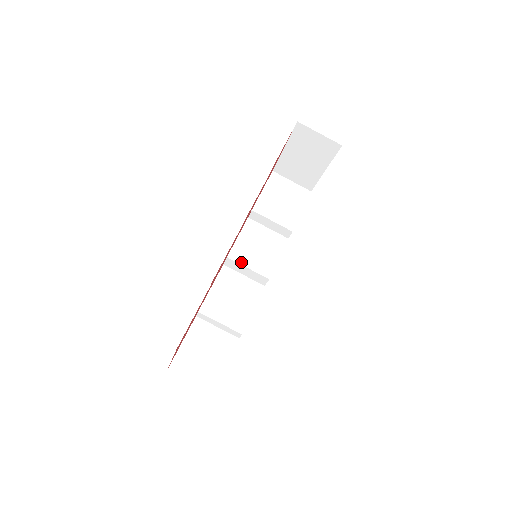
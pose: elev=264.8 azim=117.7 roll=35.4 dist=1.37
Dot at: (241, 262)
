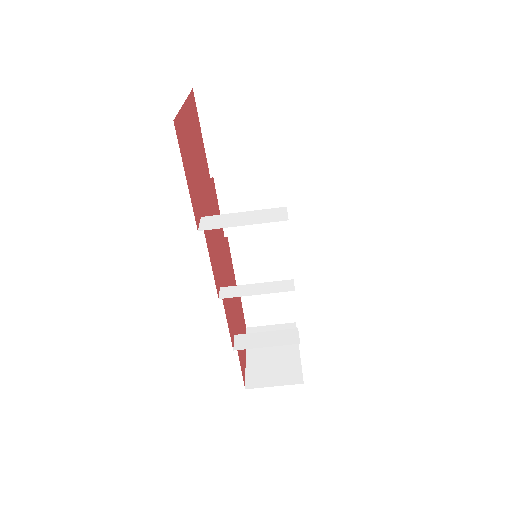
Dot at: (243, 232)
